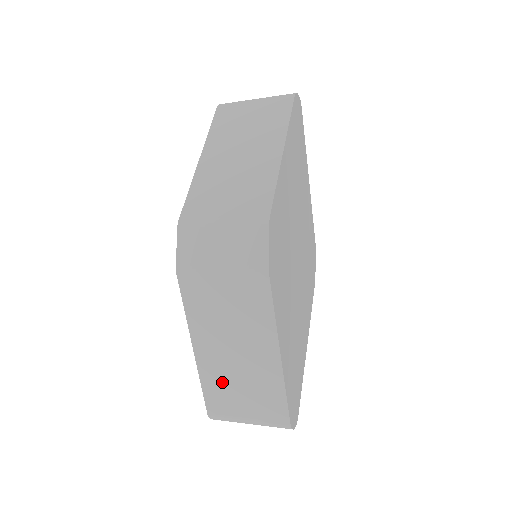
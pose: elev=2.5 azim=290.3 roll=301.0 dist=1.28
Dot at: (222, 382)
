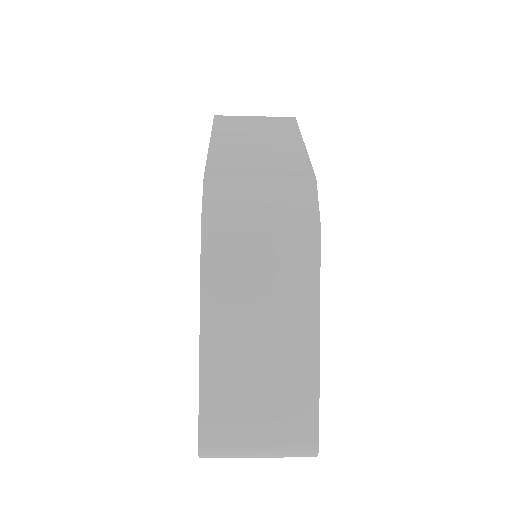
Dot at: (232, 386)
